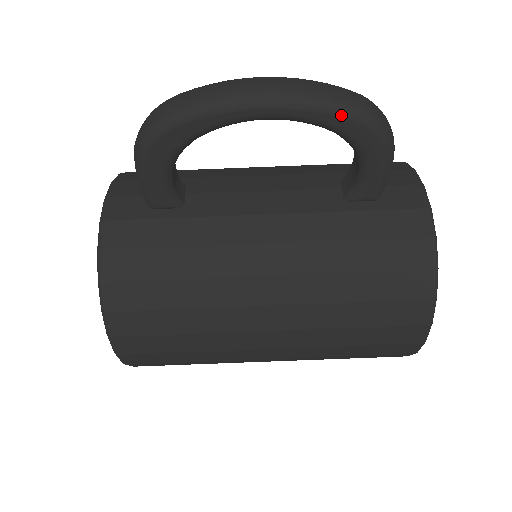
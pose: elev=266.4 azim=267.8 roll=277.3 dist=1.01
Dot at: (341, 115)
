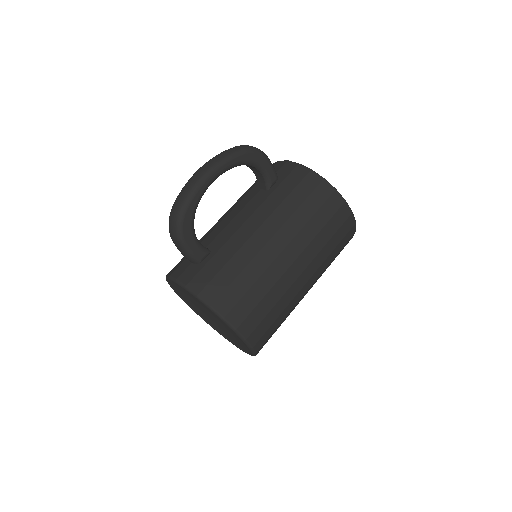
Dot at: (237, 156)
